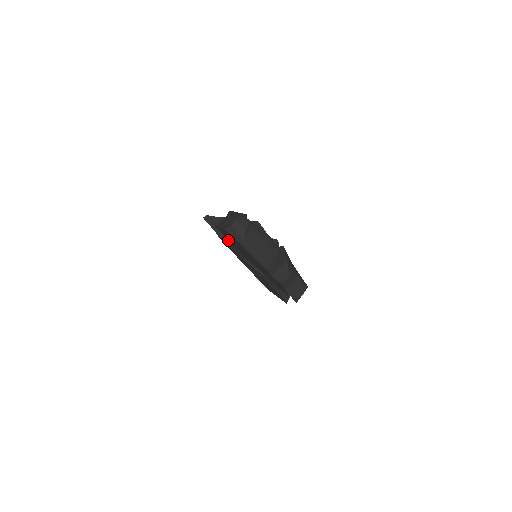
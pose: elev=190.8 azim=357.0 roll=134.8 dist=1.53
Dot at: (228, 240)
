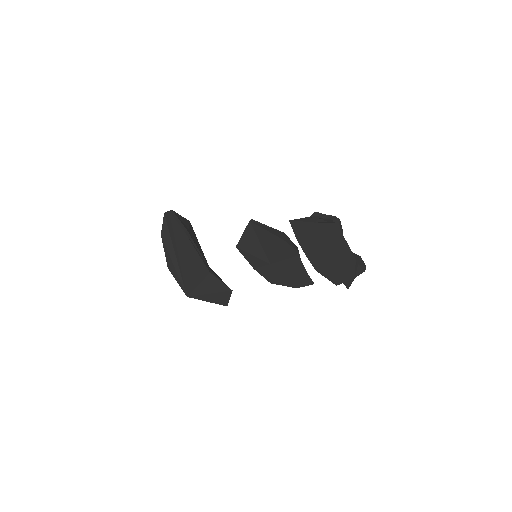
Dot at: (244, 237)
